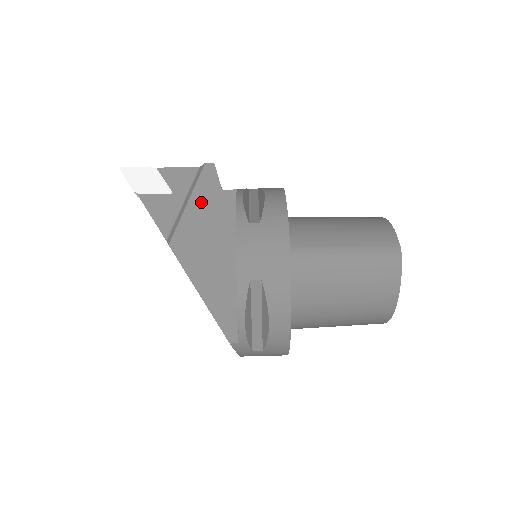
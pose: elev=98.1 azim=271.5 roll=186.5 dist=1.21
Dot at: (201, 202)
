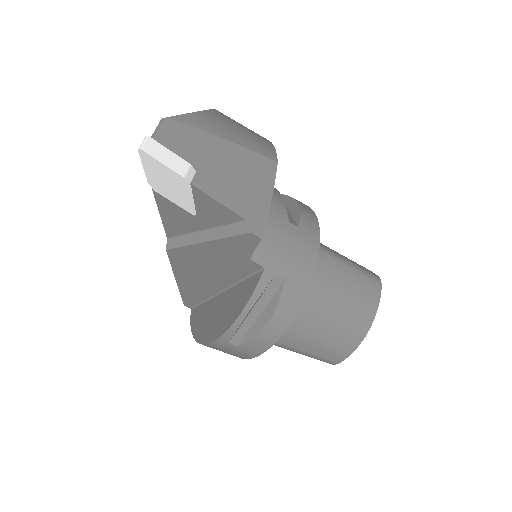
Dot at: (219, 251)
